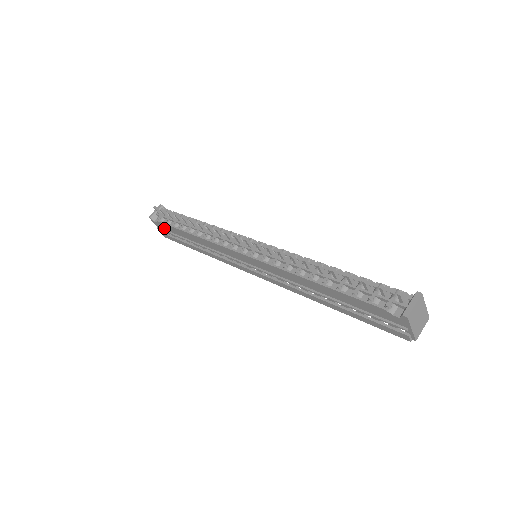
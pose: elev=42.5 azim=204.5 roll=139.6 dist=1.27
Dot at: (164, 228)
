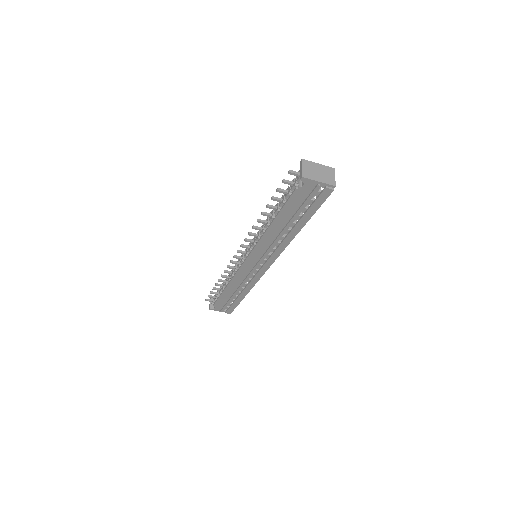
Dot at: (221, 306)
